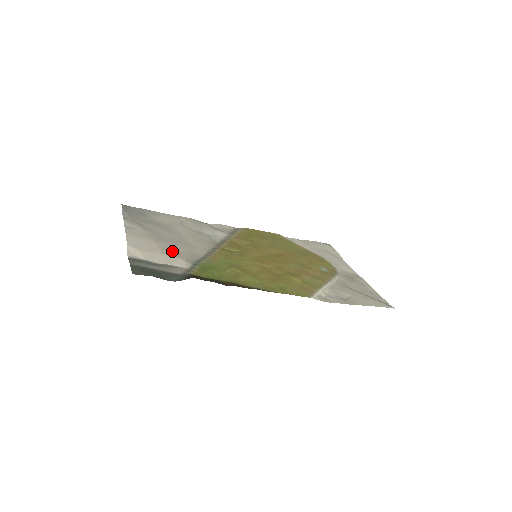
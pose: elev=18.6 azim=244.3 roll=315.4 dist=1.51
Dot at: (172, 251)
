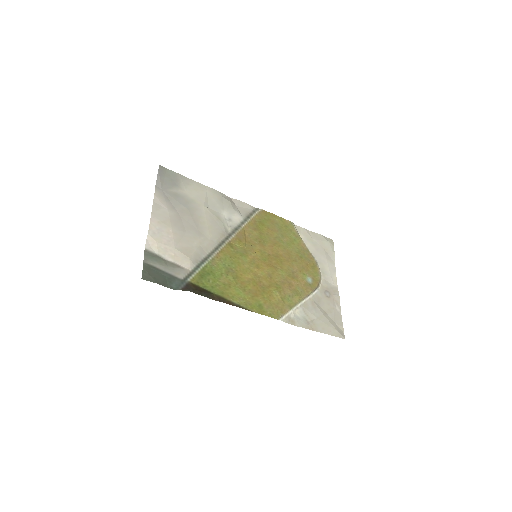
Dot at: (184, 245)
